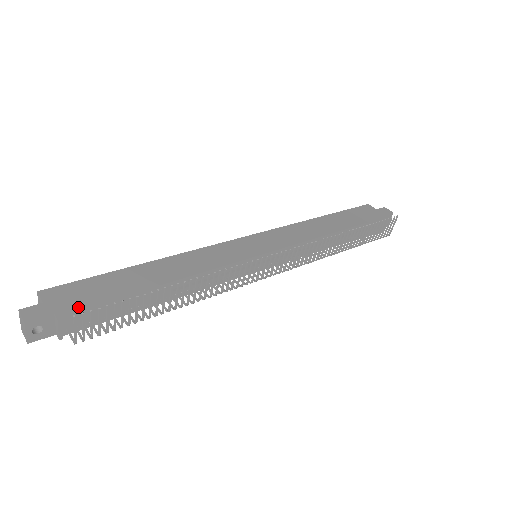
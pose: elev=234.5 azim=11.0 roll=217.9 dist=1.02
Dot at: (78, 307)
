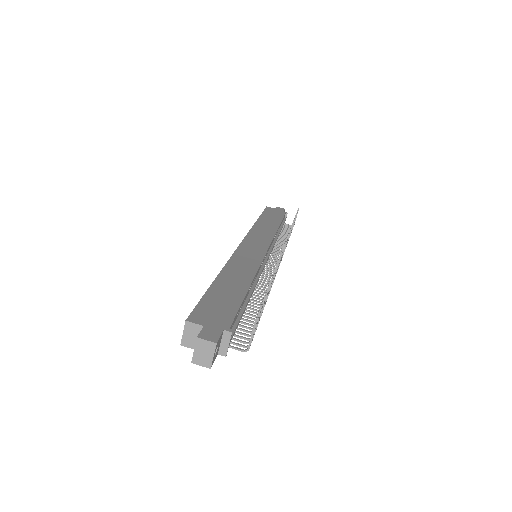
Dot at: (230, 320)
